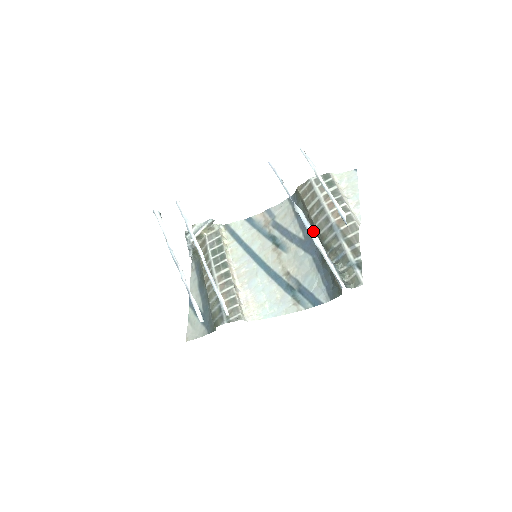
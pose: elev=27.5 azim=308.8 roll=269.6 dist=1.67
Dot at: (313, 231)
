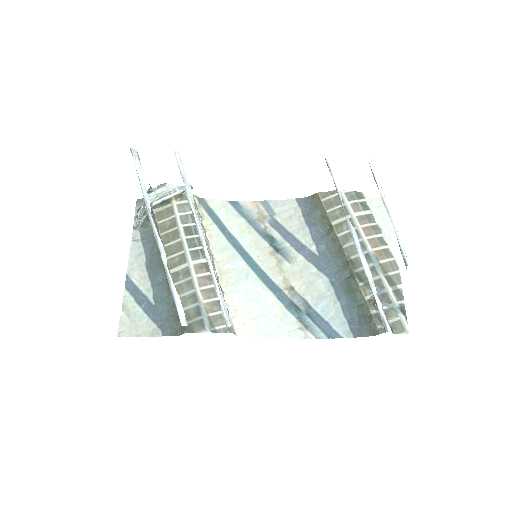
Dot at: (365, 258)
